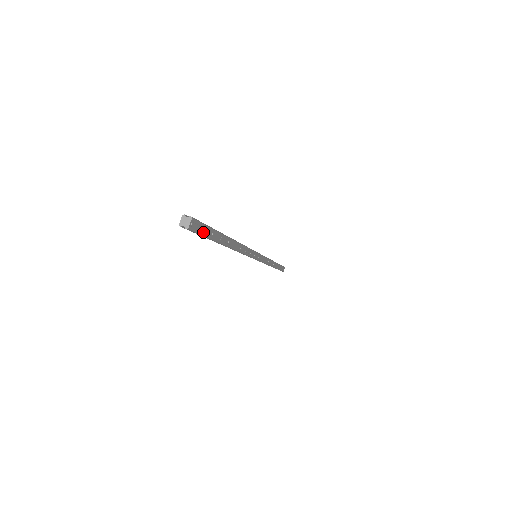
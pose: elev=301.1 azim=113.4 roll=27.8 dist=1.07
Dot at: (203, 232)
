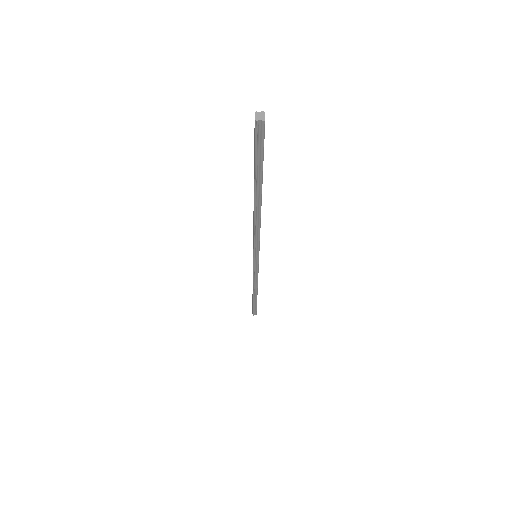
Dot at: (263, 145)
